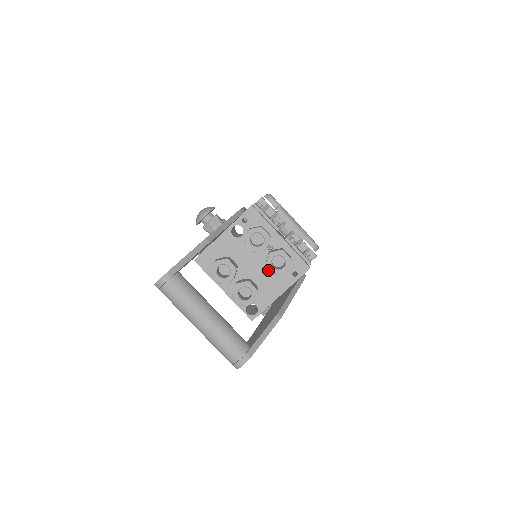
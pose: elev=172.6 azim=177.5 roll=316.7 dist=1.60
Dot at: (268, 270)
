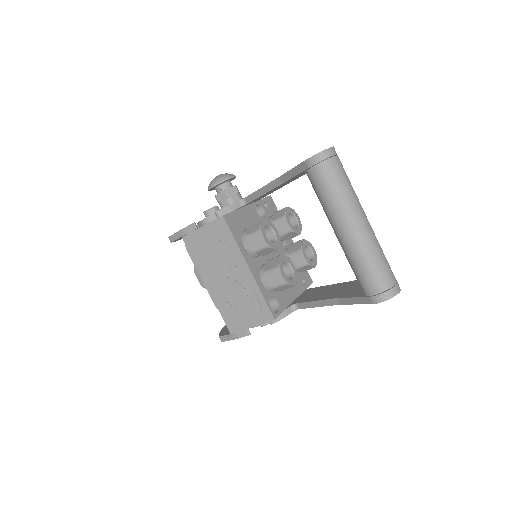
Dot at: occluded
